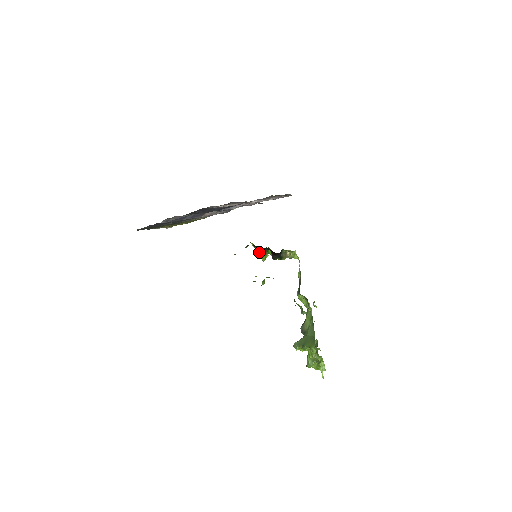
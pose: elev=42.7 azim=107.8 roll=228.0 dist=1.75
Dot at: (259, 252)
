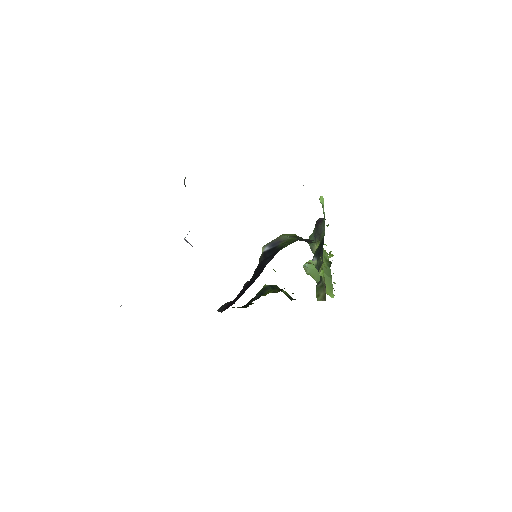
Dot at: occluded
